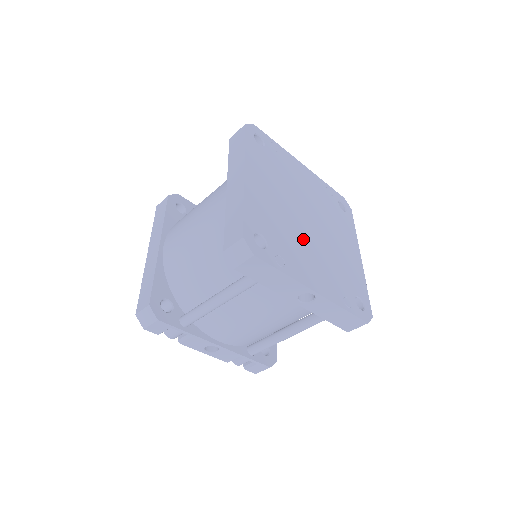
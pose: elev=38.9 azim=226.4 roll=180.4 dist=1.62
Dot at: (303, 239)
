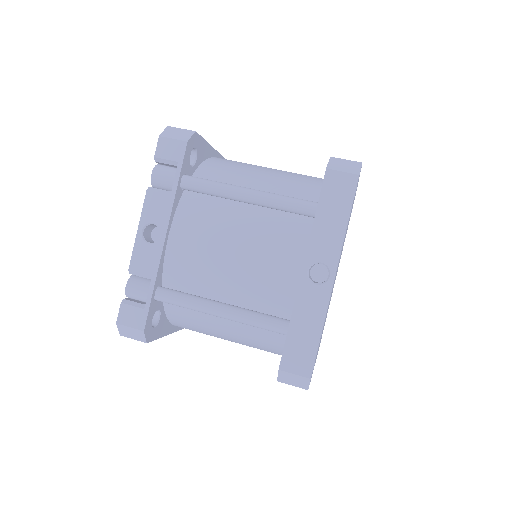
Dot at: occluded
